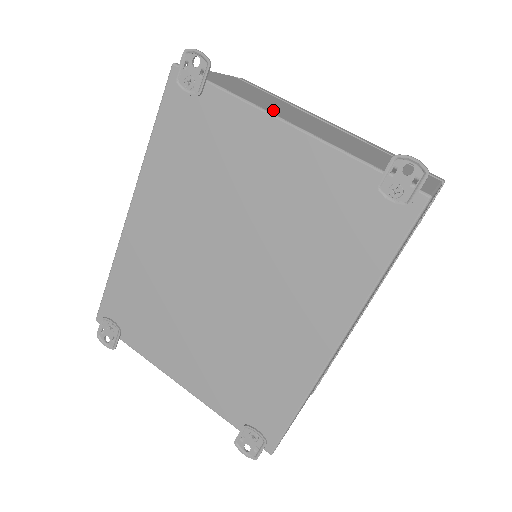
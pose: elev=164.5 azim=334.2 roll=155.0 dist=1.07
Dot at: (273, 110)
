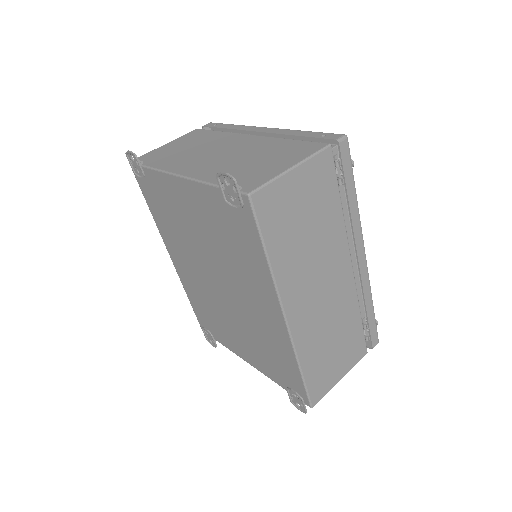
Dot at: (178, 165)
